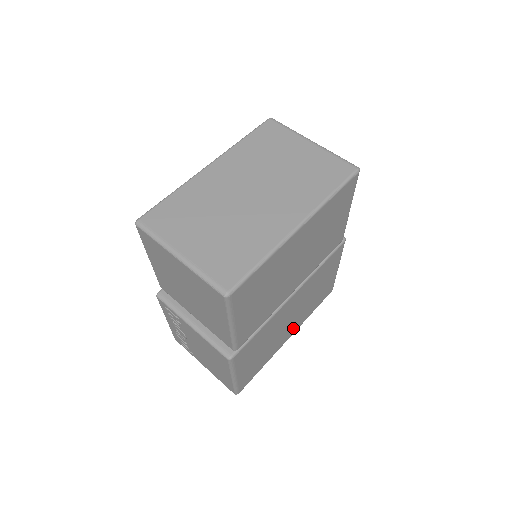
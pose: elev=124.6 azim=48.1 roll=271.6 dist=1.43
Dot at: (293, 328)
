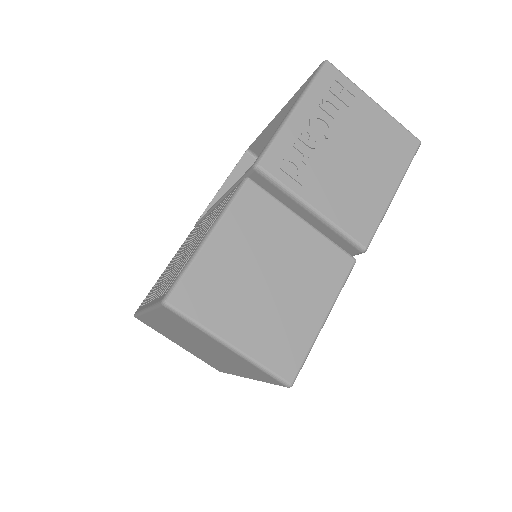
Dot at: occluded
